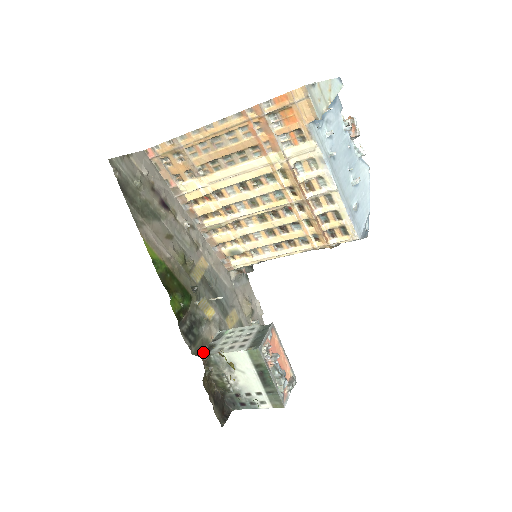
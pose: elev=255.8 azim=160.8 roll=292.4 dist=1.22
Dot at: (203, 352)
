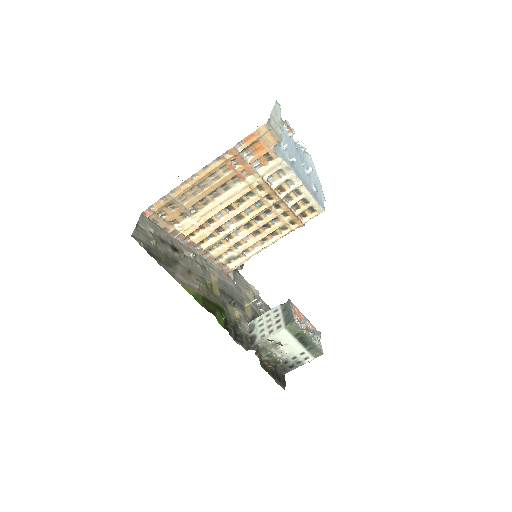
Dot at: (250, 345)
